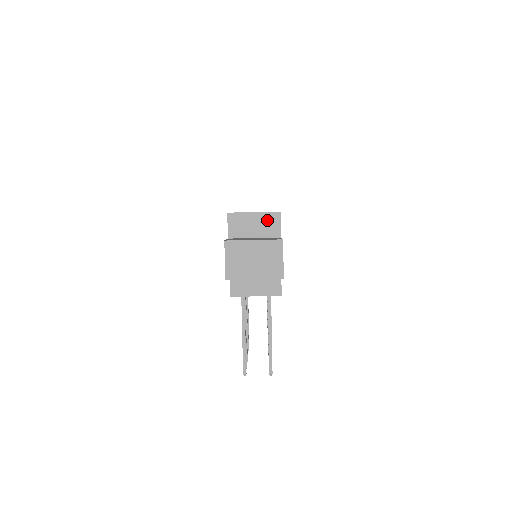
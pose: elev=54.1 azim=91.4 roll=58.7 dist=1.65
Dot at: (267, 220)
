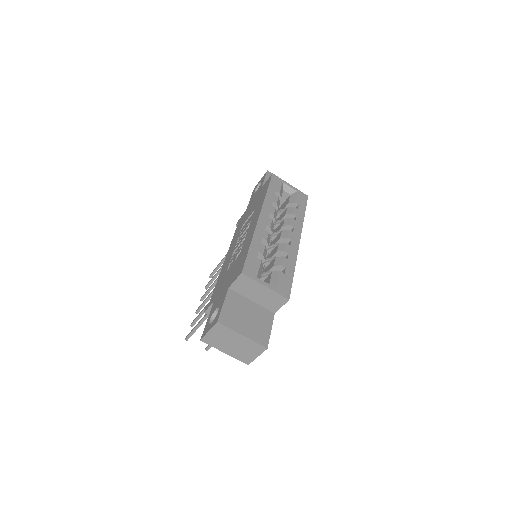
Dot at: (273, 298)
